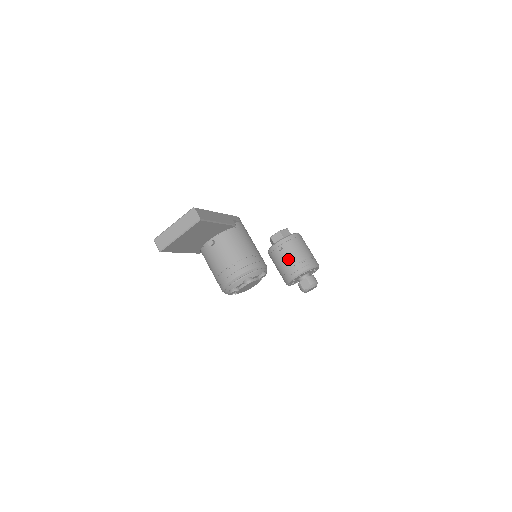
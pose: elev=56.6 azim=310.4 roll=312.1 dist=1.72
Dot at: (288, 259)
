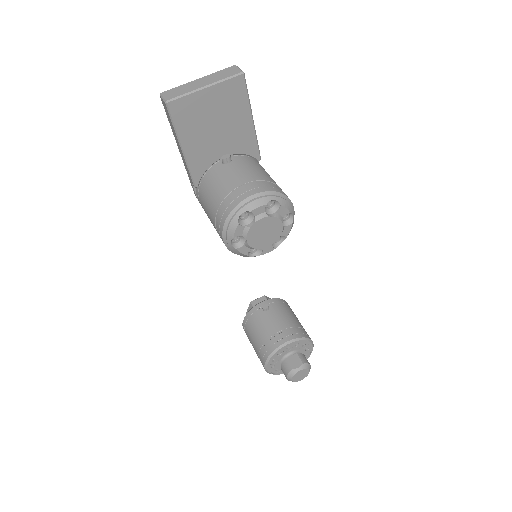
Dot at: (276, 321)
